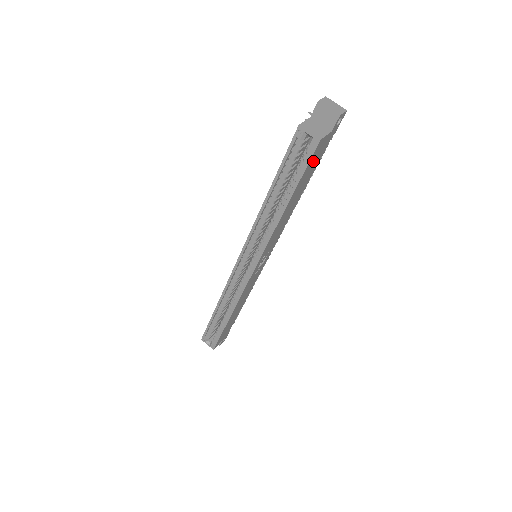
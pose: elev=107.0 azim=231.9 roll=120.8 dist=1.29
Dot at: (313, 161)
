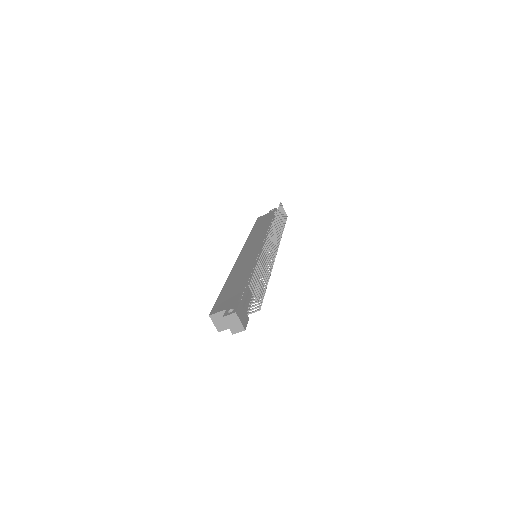
Dot at: occluded
